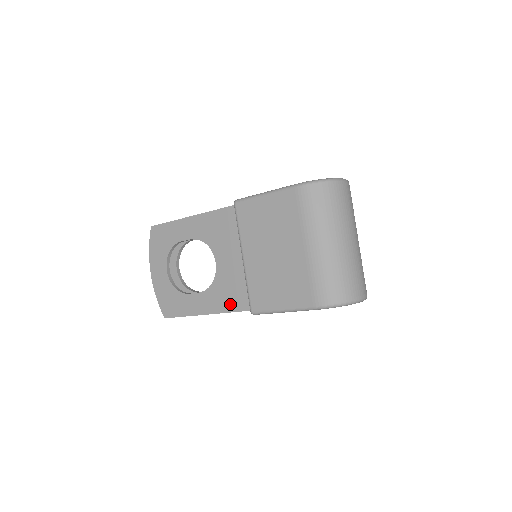
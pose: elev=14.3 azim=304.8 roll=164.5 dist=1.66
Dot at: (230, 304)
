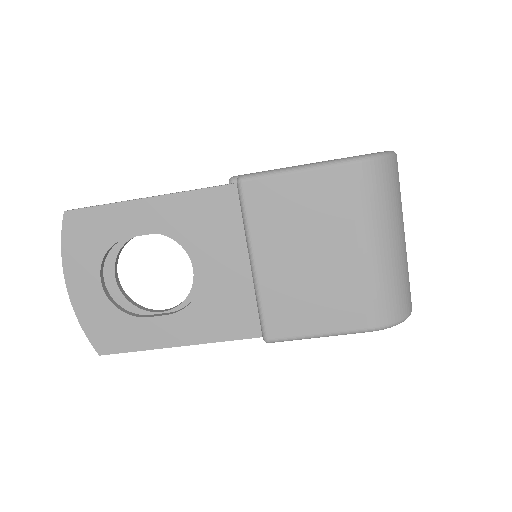
Dot at: (226, 330)
